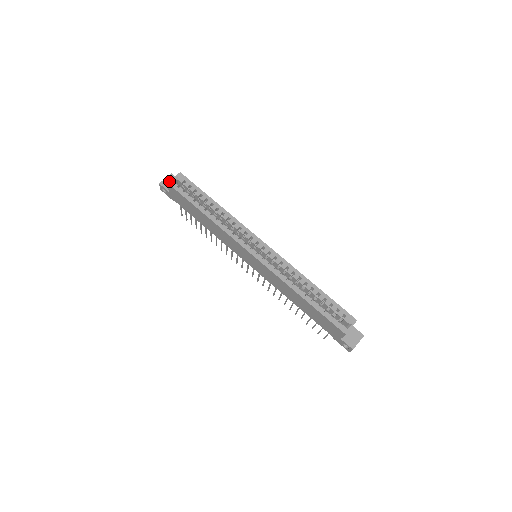
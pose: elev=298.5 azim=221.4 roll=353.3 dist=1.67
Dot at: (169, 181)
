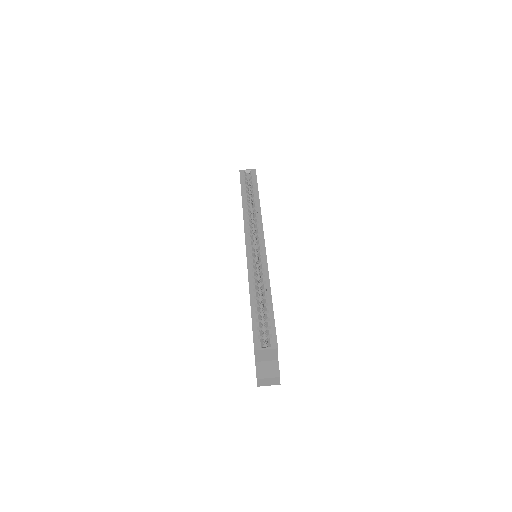
Dot at: (242, 170)
